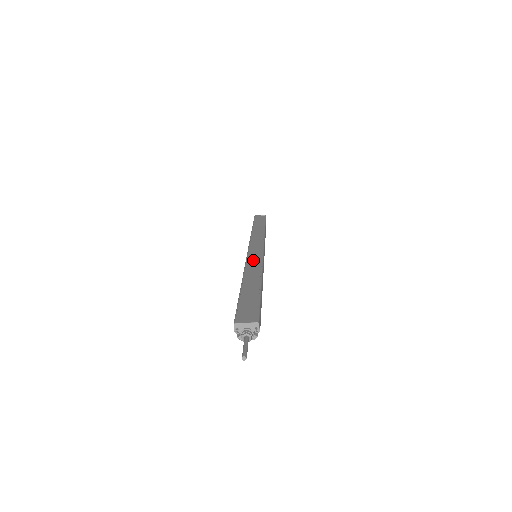
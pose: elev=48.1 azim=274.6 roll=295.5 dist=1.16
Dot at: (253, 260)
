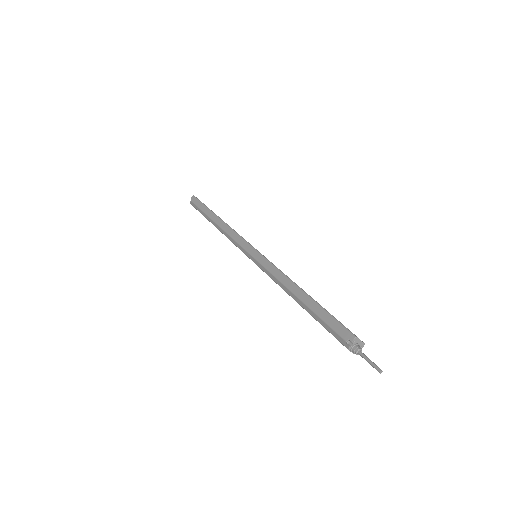
Dot at: occluded
